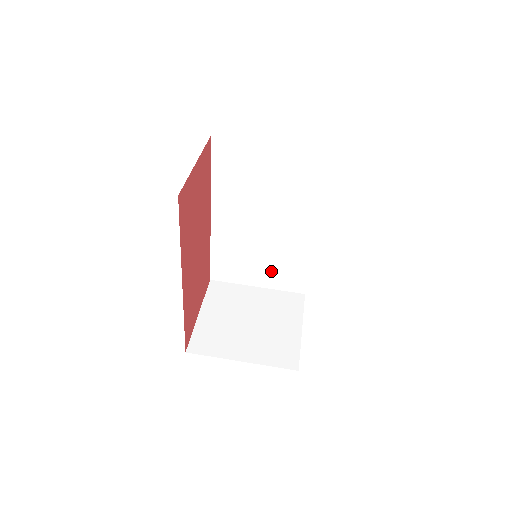
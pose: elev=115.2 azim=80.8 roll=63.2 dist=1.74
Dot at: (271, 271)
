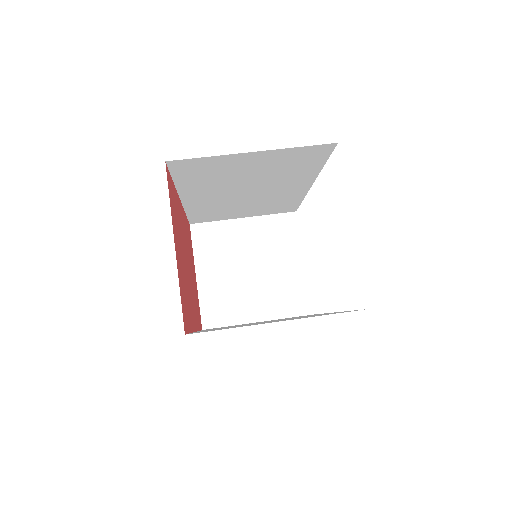
Dot at: (258, 209)
